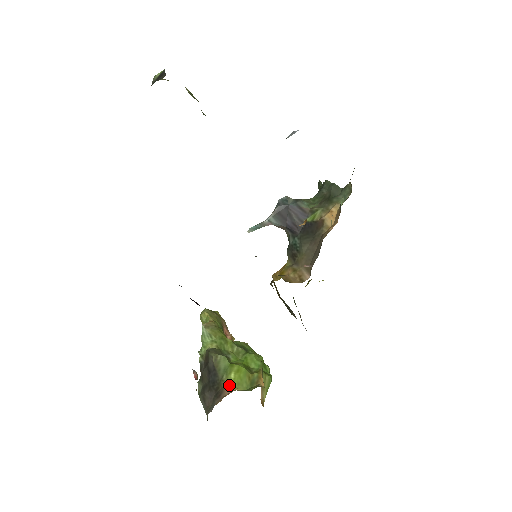
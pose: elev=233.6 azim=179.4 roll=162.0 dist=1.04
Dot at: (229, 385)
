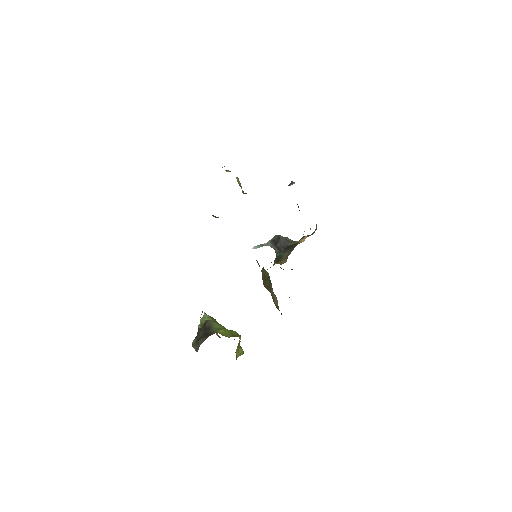
Dot at: occluded
